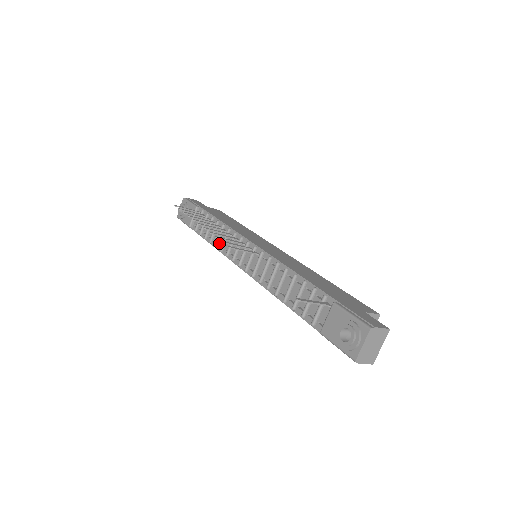
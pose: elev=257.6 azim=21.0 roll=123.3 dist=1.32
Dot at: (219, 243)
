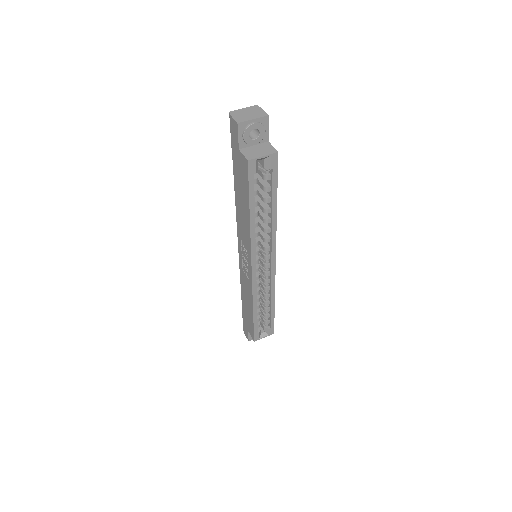
Dot at: occluded
